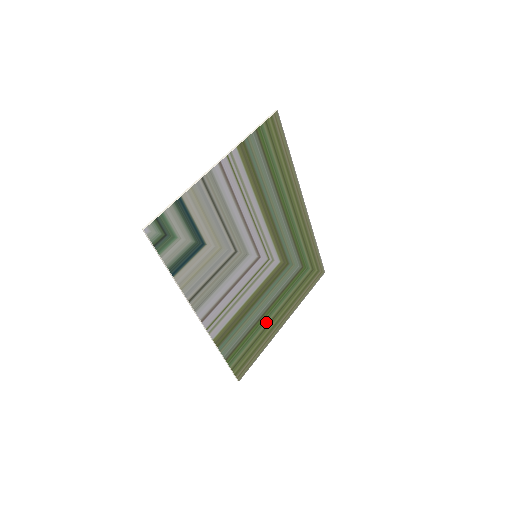
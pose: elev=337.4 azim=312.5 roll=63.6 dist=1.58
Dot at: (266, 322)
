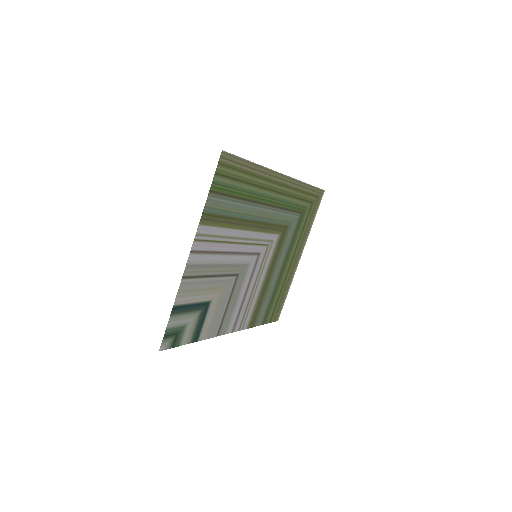
Dot at: (284, 275)
